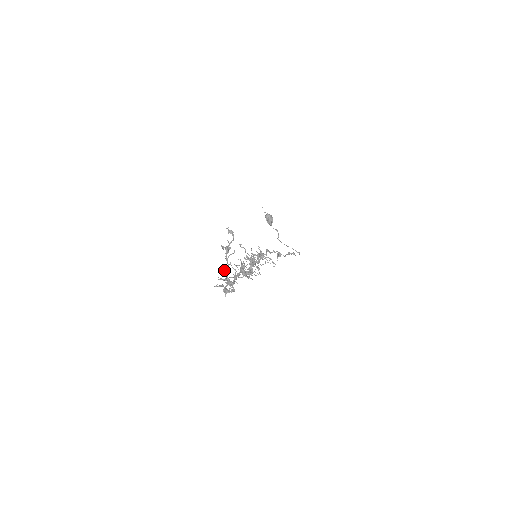
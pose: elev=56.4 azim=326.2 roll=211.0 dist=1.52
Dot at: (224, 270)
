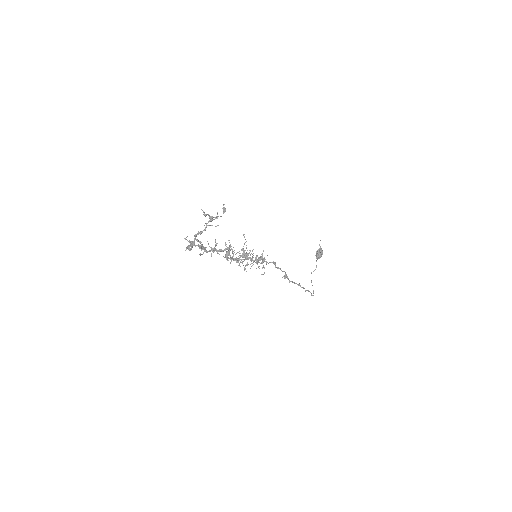
Dot at: (198, 231)
